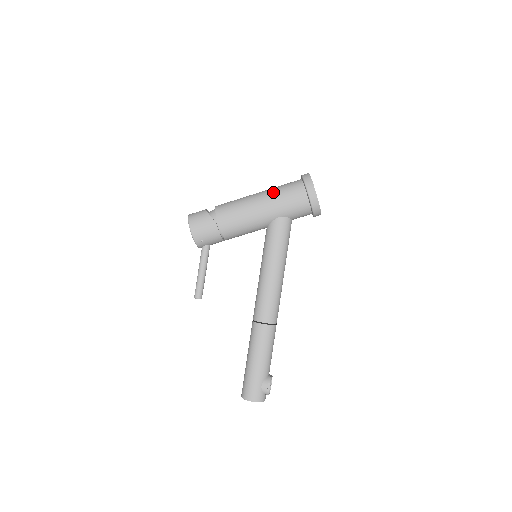
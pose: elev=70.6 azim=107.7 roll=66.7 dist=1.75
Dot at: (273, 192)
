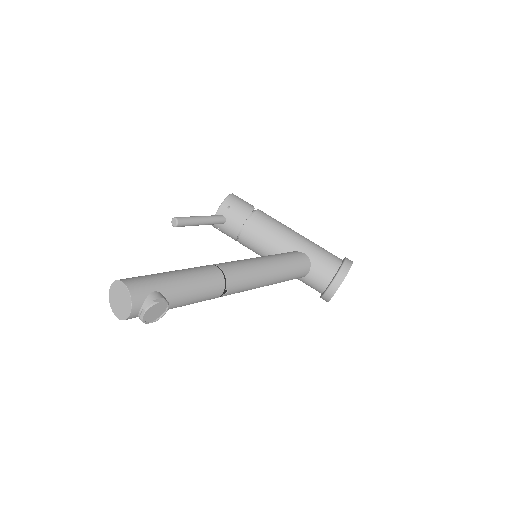
Dot at: occluded
